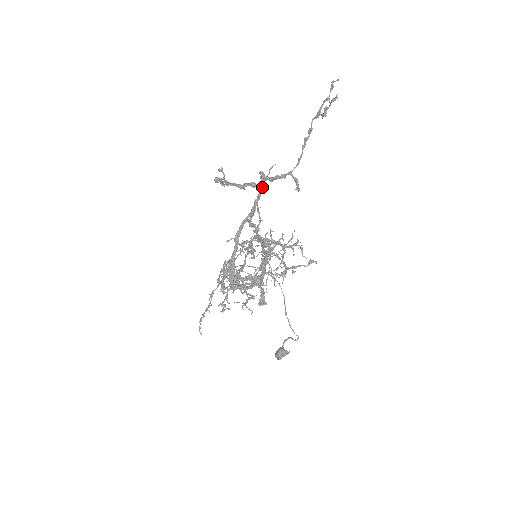
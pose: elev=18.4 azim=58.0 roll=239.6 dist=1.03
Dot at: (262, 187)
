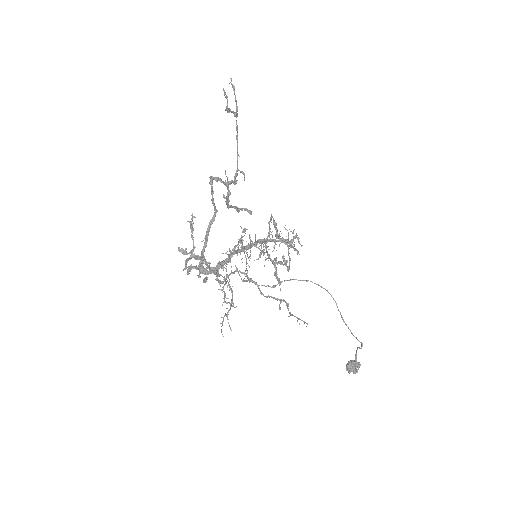
Dot at: (211, 187)
